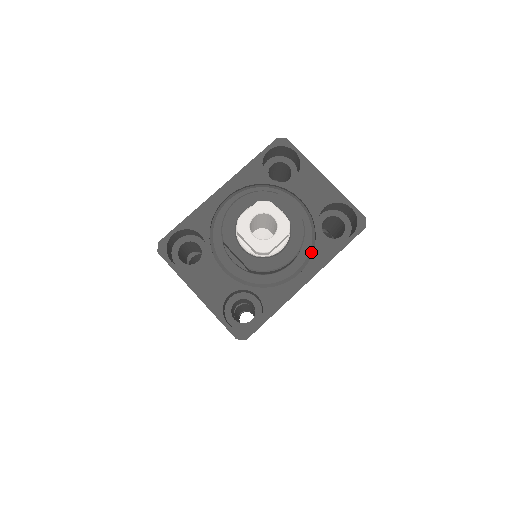
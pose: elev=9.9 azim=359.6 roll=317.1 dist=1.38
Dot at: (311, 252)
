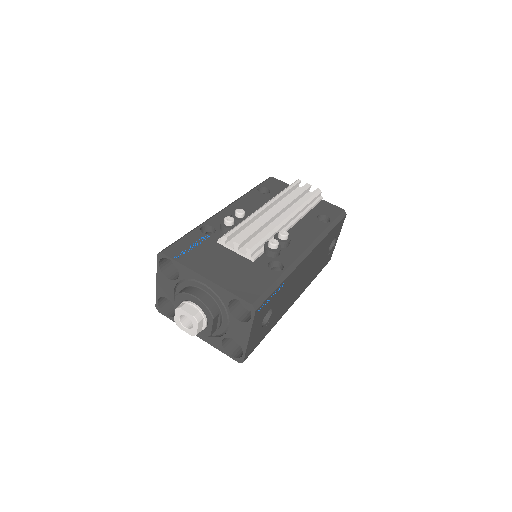
Dot at: (211, 335)
